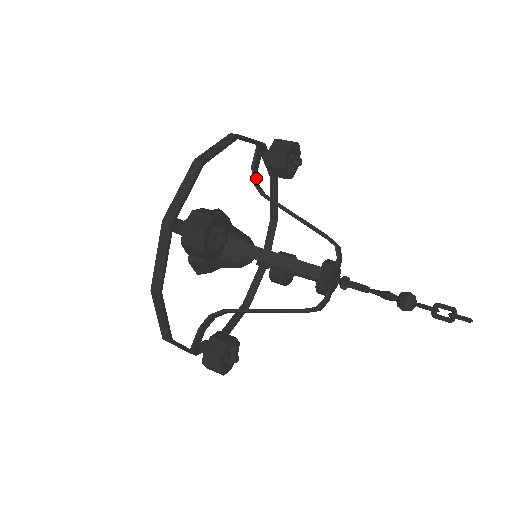
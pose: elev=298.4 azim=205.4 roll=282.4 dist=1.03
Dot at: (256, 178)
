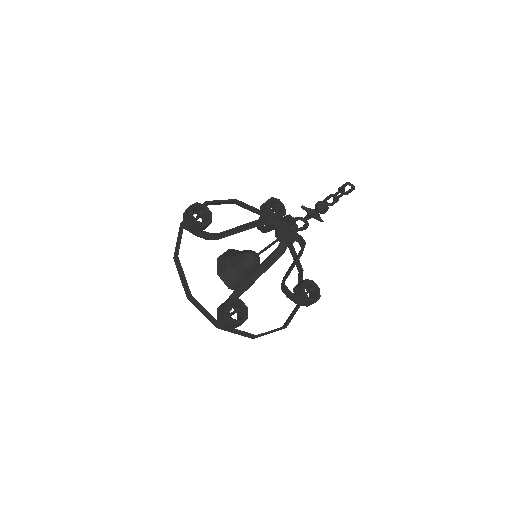
Dot at: (260, 227)
